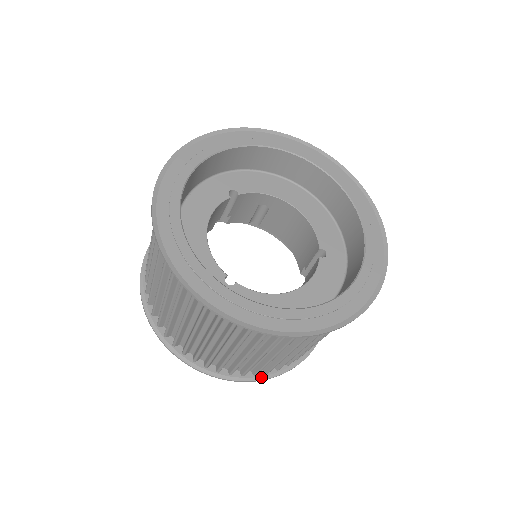
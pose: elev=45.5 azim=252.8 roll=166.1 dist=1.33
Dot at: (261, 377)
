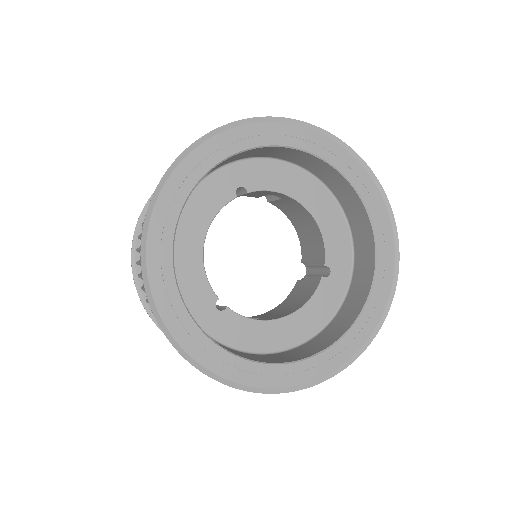
Dot at: occluded
